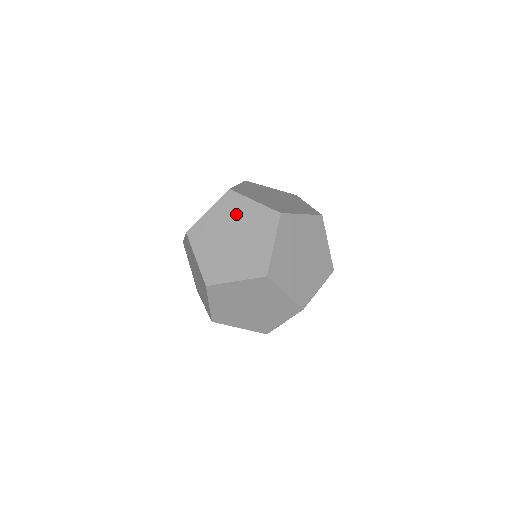
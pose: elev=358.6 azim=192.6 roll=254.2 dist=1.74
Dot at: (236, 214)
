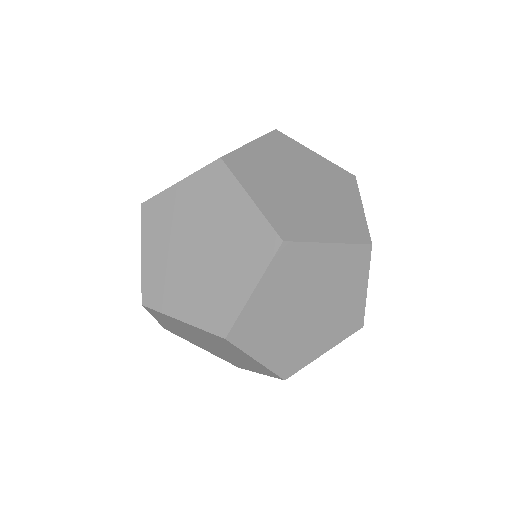
Dot at: occluded
